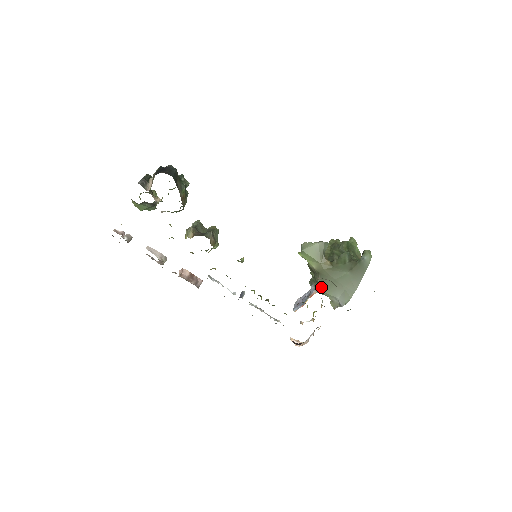
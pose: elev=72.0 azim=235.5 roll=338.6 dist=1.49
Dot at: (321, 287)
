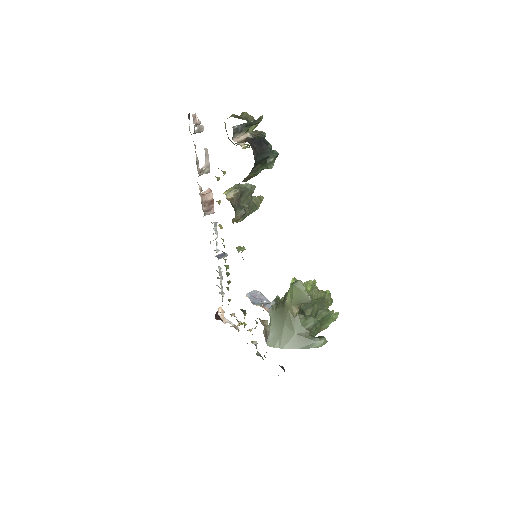
Dot at: (274, 313)
